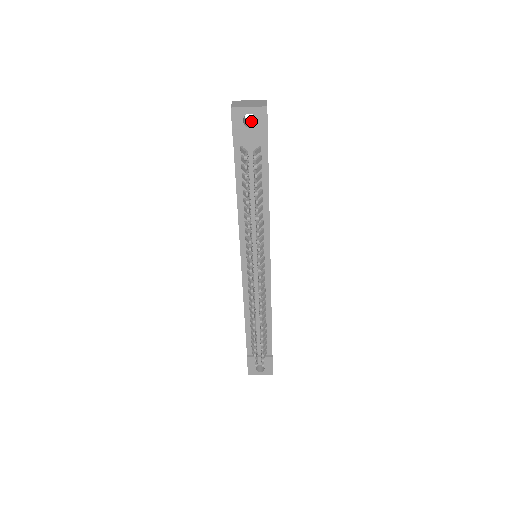
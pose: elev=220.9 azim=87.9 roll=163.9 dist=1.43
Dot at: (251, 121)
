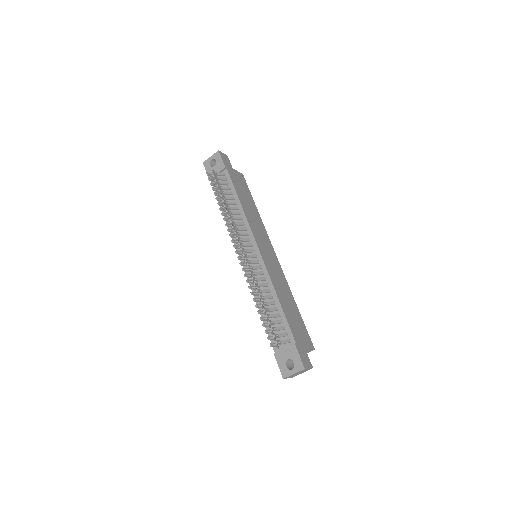
Dot at: occluded
